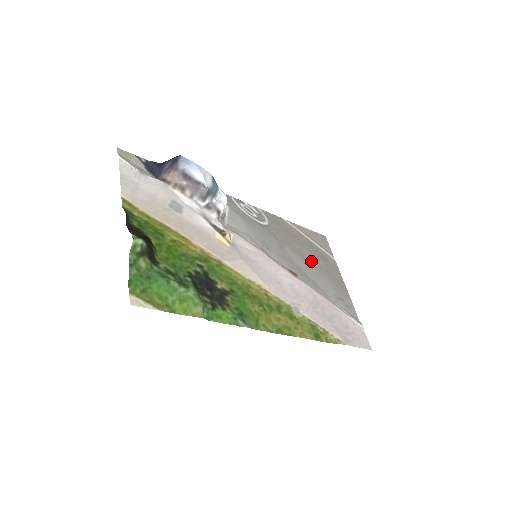
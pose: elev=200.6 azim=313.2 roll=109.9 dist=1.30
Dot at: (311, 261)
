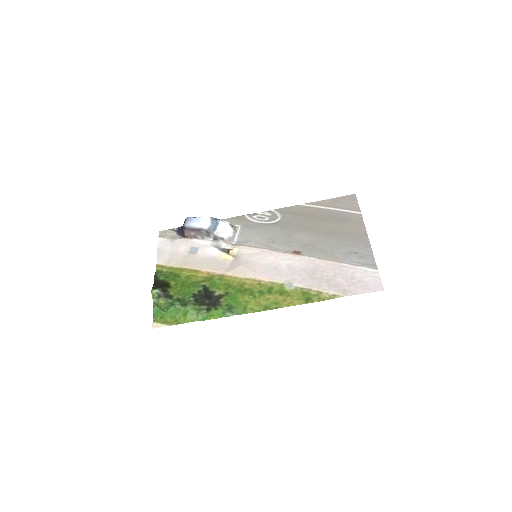
Dot at: (325, 231)
